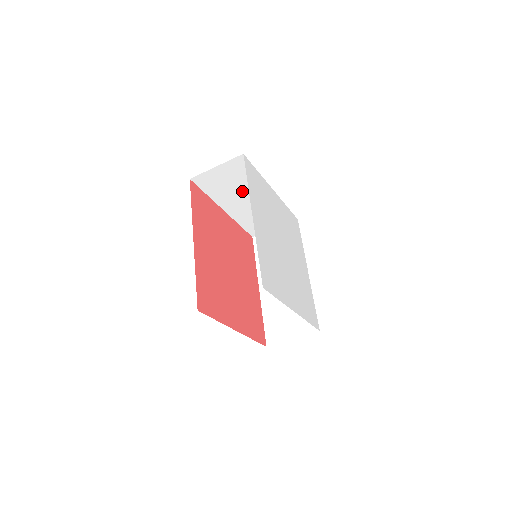
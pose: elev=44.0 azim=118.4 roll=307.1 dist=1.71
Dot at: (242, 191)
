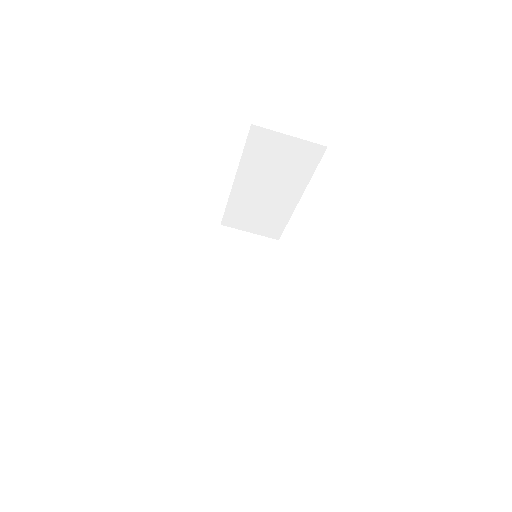
Dot at: (275, 177)
